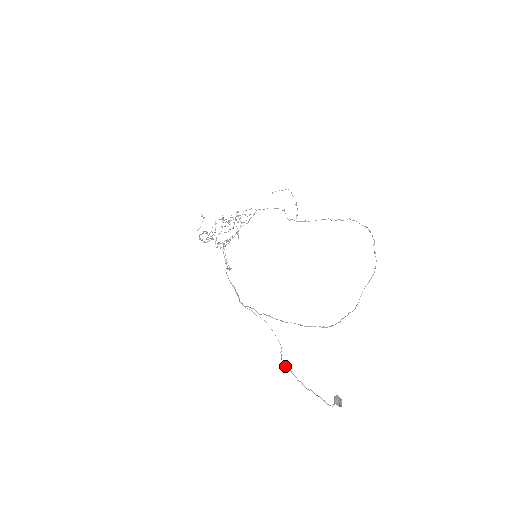
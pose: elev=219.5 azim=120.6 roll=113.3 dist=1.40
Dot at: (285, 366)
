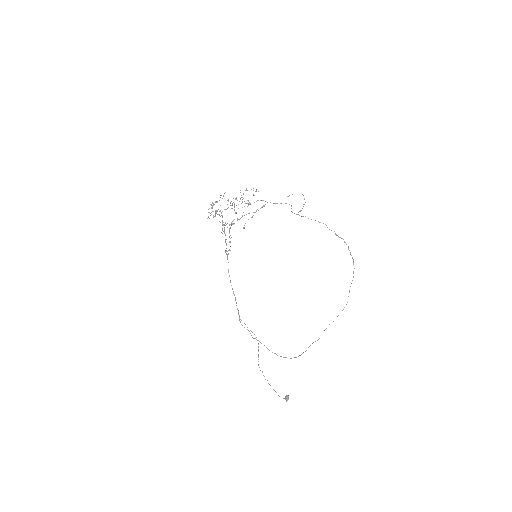
Dot at: occluded
